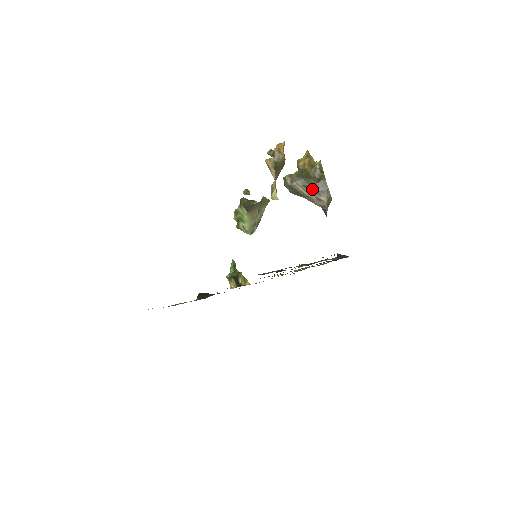
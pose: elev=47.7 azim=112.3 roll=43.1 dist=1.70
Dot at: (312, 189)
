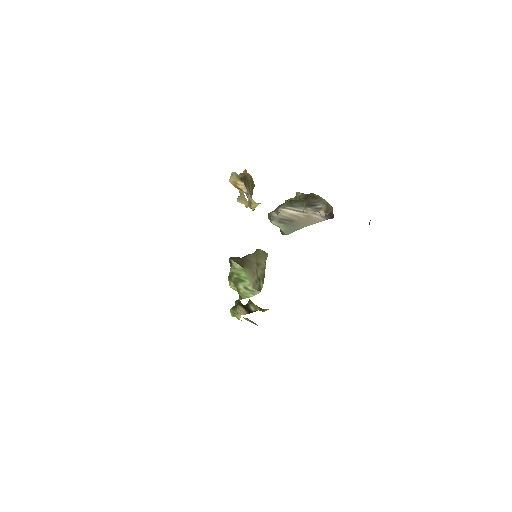
Dot at: (303, 205)
